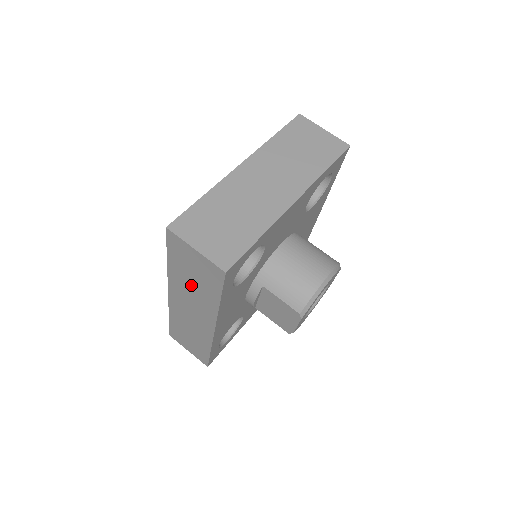
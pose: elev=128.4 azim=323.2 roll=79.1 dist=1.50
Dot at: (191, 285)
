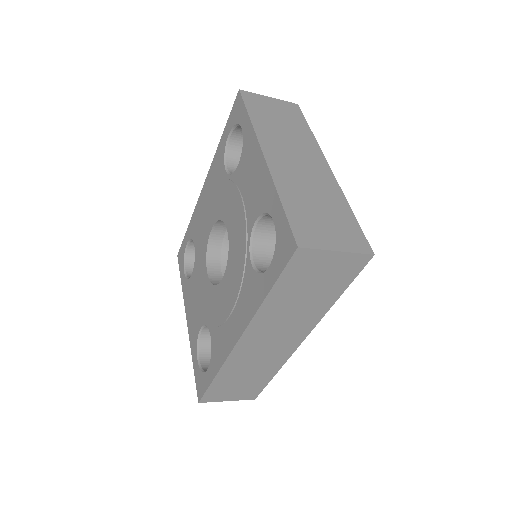
Dot at: (296, 305)
